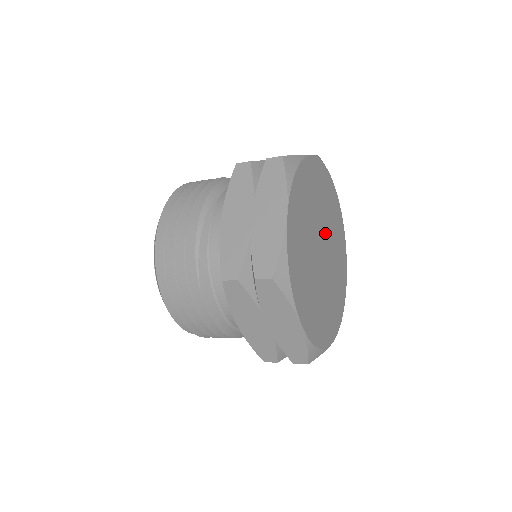
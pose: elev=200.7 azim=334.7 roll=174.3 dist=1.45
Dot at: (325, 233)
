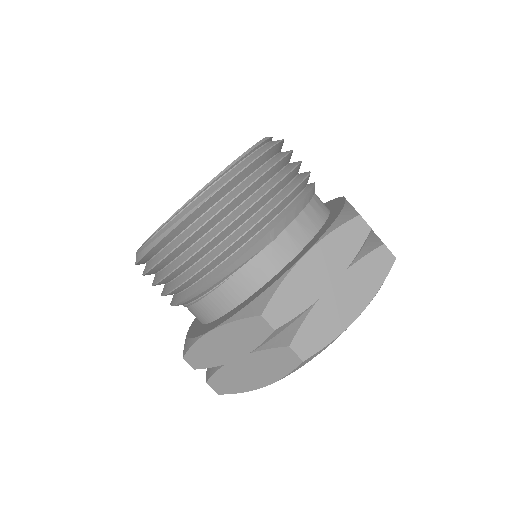
Dot at: occluded
